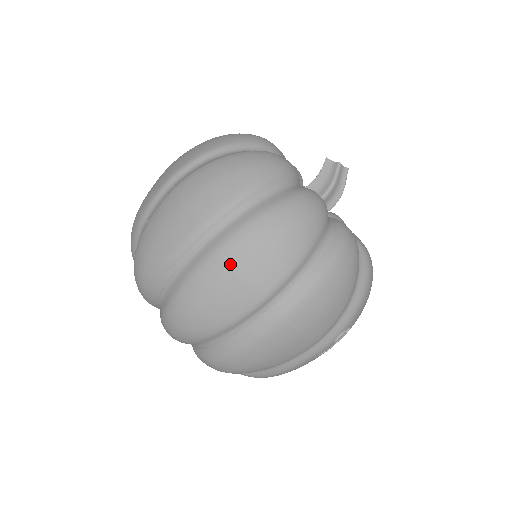
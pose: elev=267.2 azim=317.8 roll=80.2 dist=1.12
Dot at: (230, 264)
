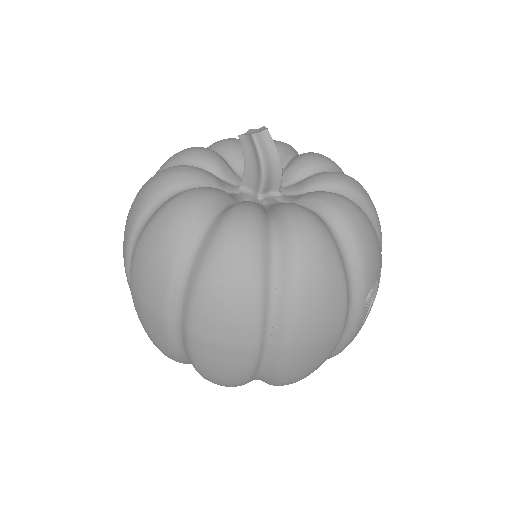
Dot at: (206, 340)
